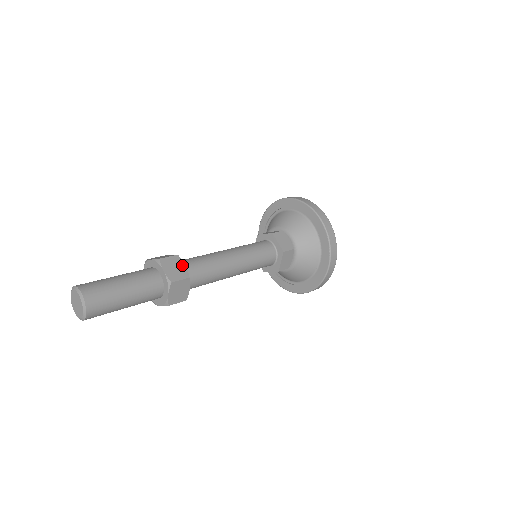
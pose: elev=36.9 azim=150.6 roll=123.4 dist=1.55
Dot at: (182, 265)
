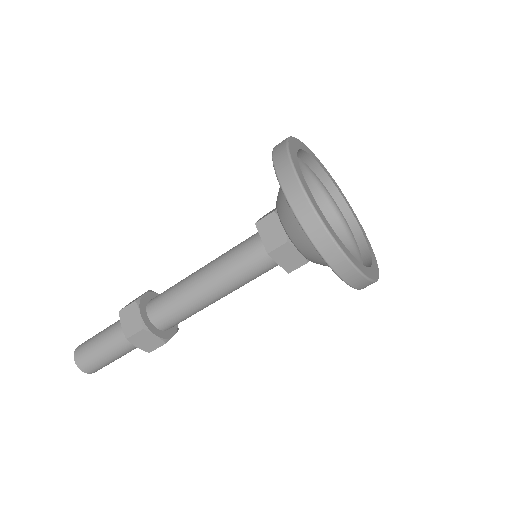
Dot at: (137, 314)
